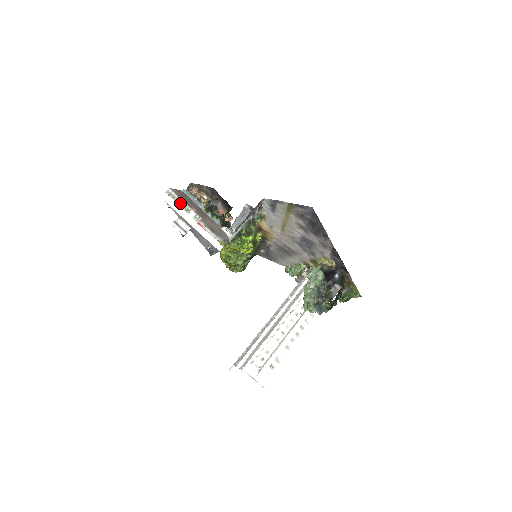
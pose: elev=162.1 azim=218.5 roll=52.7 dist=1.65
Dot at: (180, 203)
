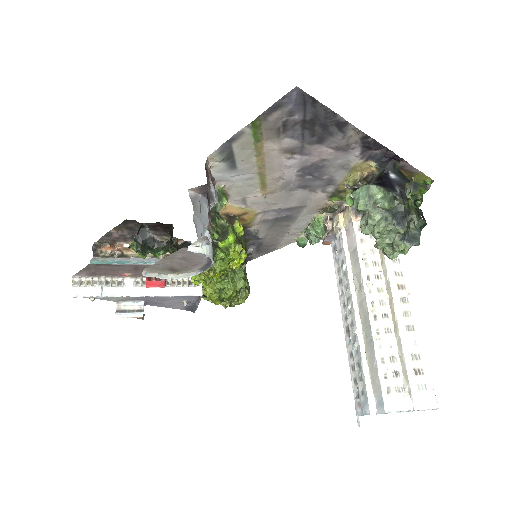
Dot at: (102, 283)
